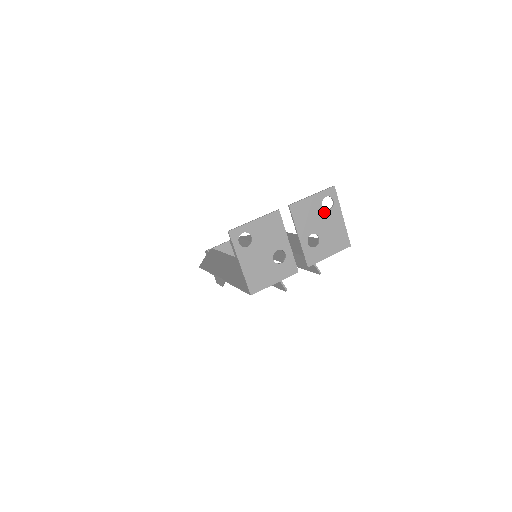
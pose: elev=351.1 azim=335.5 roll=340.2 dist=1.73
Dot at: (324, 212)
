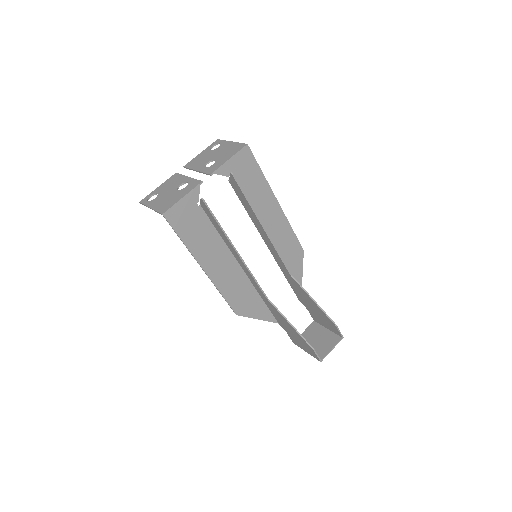
Dot at: (214, 151)
